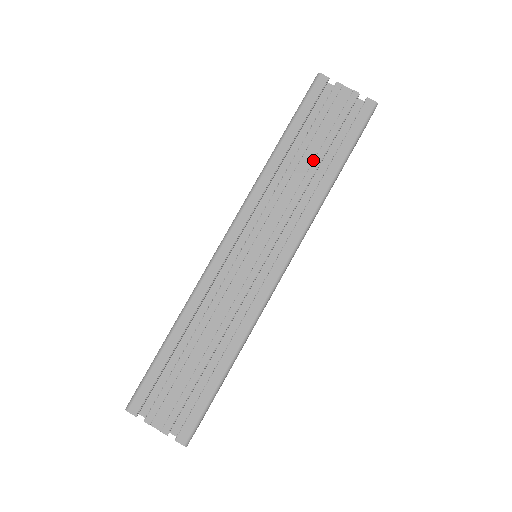
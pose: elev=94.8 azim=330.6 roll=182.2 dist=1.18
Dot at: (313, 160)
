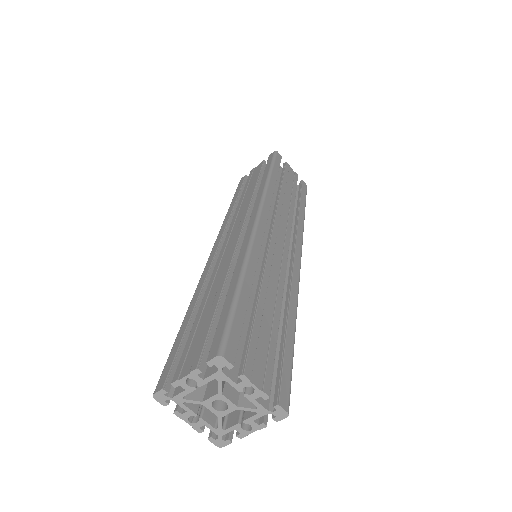
Dot at: (252, 188)
